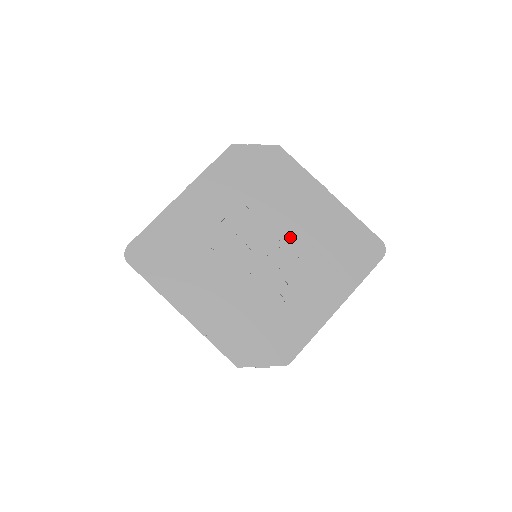
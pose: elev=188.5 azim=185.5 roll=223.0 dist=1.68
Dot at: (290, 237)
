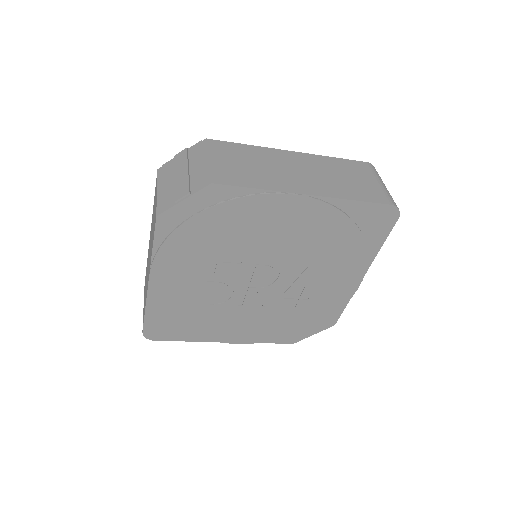
Dot at: (285, 257)
